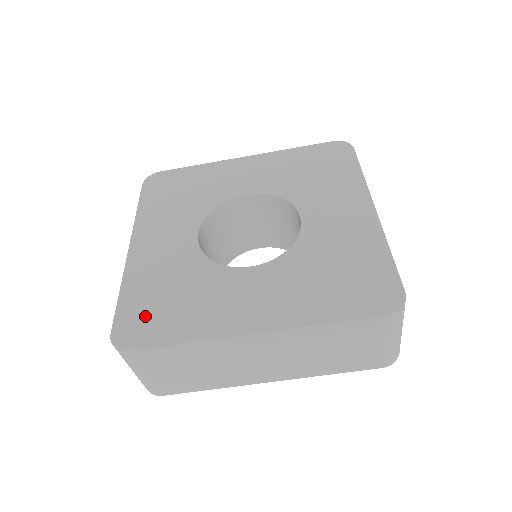
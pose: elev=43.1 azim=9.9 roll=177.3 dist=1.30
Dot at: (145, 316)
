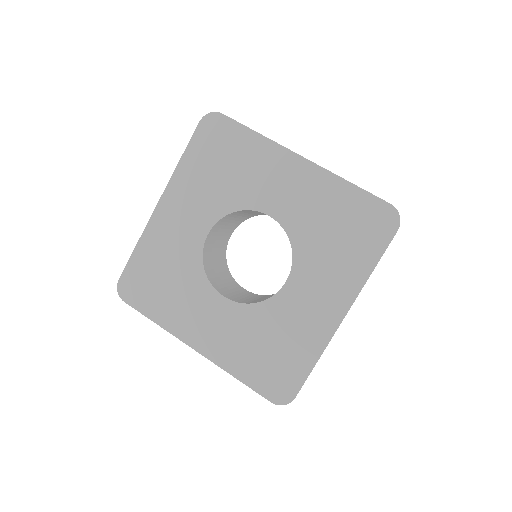
Dot at: (142, 282)
